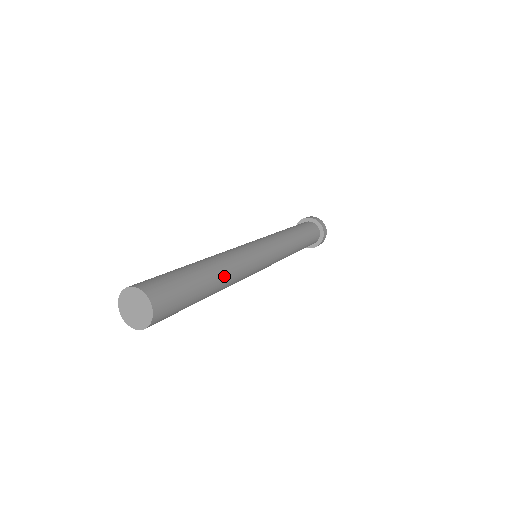
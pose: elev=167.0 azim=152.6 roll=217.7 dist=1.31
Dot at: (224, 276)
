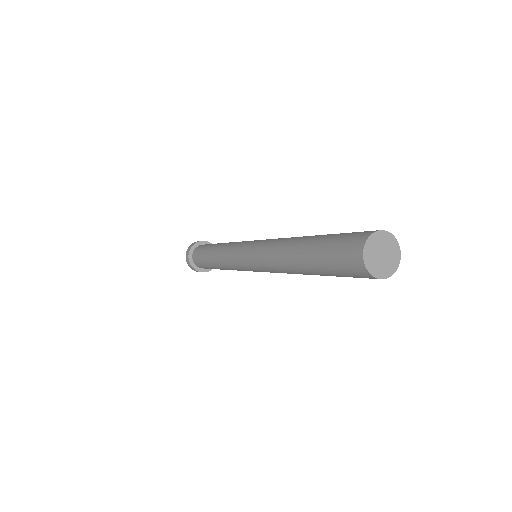
Dot at: occluded
